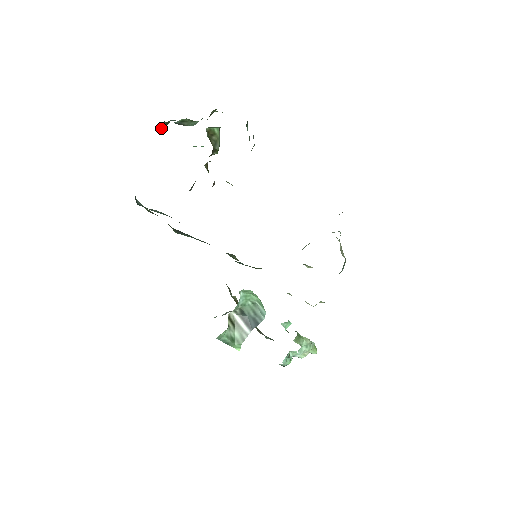
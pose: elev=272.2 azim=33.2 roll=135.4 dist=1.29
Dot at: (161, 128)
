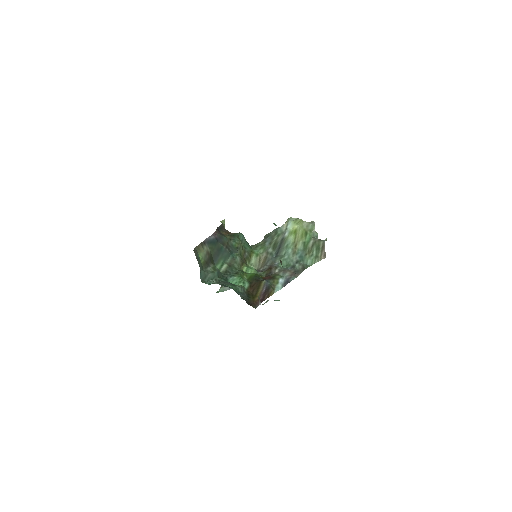
Dot at: occluded
